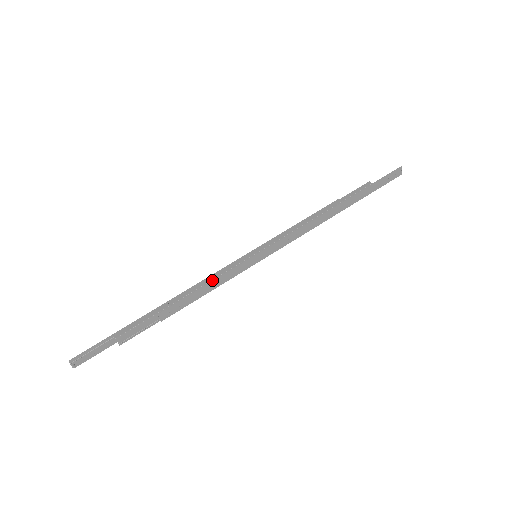
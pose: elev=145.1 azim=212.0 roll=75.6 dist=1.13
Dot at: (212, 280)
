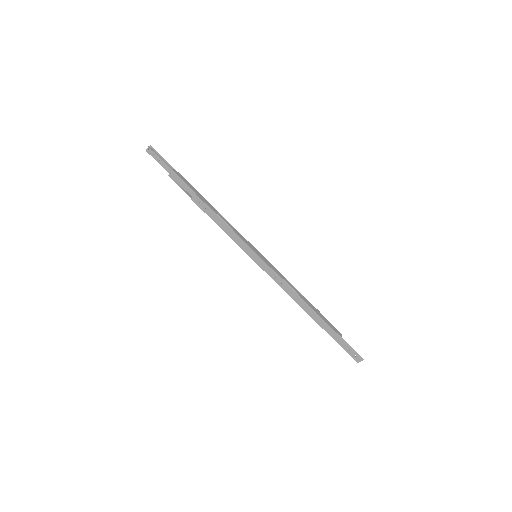
Dot at: (229, 226)
